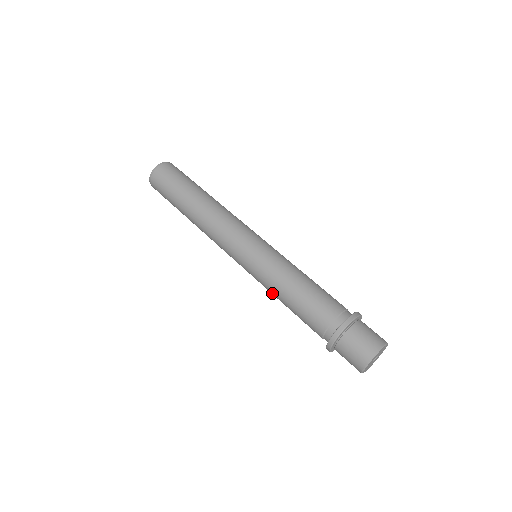
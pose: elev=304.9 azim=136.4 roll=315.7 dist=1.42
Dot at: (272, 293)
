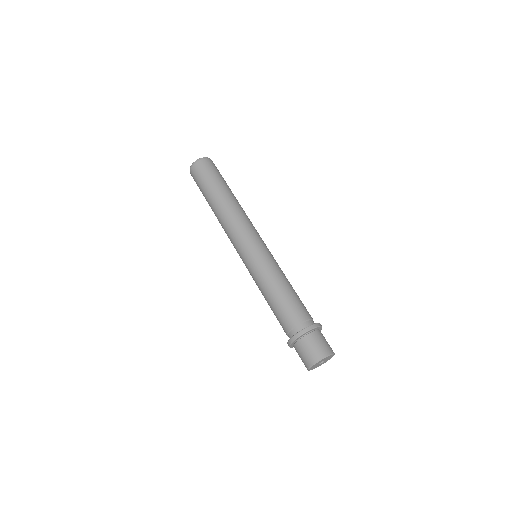
Dot at: occluded
